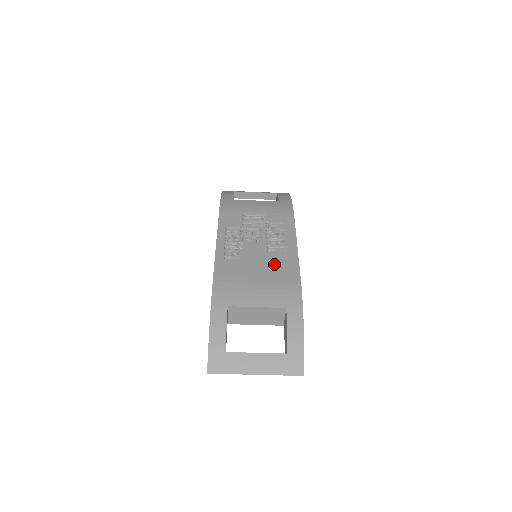
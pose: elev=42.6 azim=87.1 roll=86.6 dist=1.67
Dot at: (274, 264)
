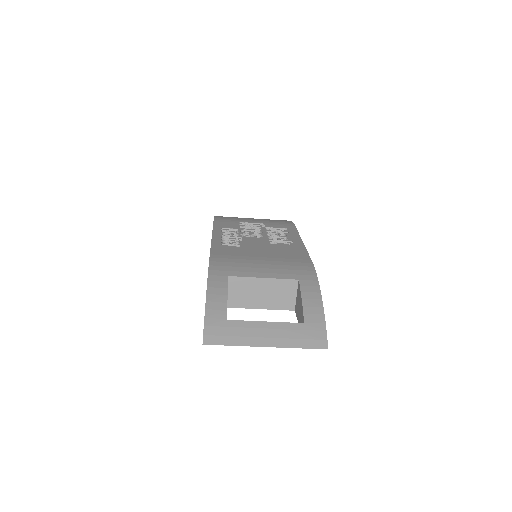
Dot at: (279, 250)
